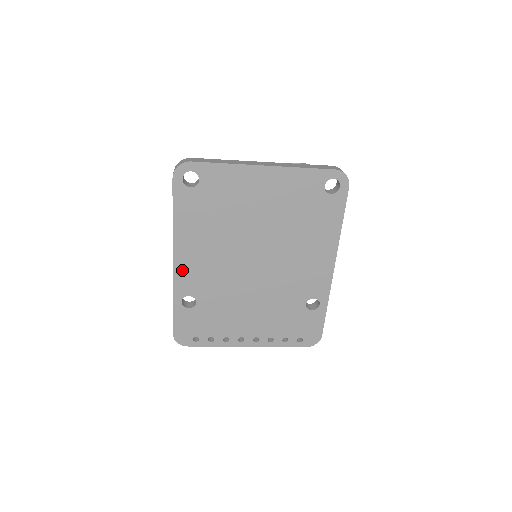
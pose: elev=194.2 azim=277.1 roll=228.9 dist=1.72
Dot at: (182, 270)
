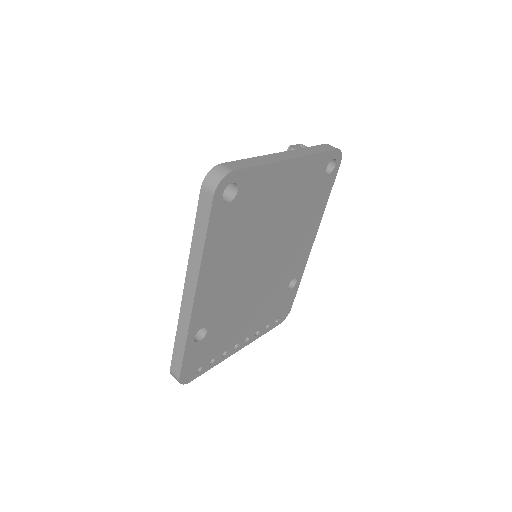
Dot at: (201, 303)
